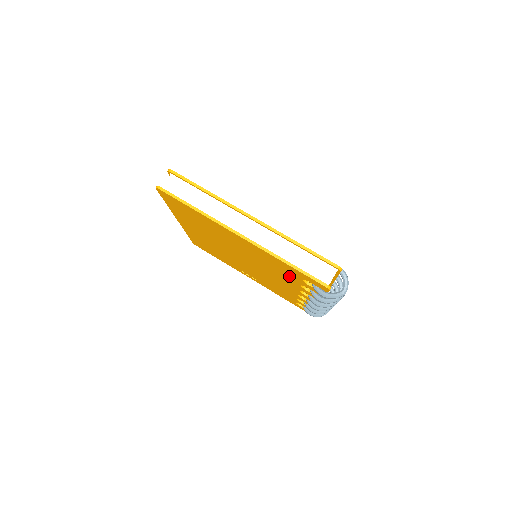
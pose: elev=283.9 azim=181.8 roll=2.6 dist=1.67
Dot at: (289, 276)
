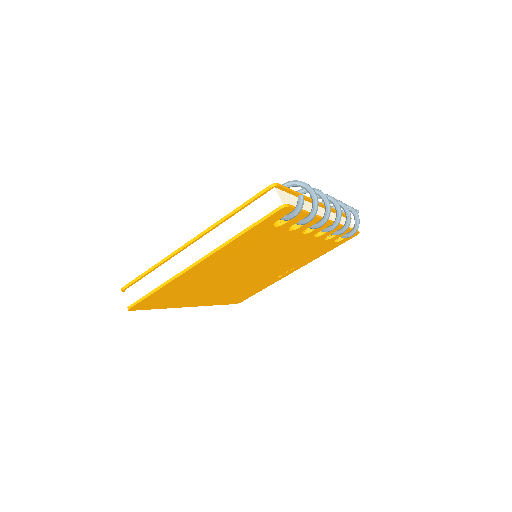
Dot at: (271, 237)
